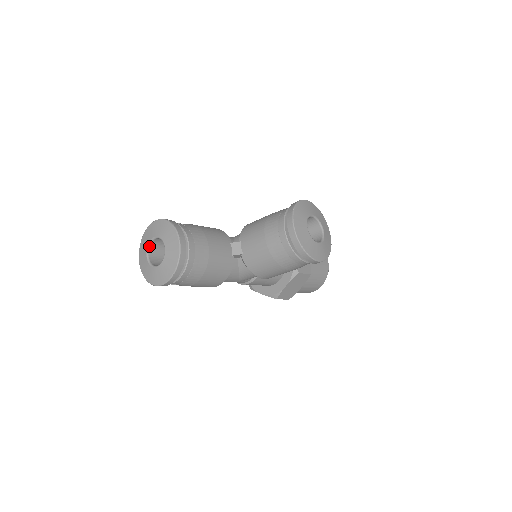
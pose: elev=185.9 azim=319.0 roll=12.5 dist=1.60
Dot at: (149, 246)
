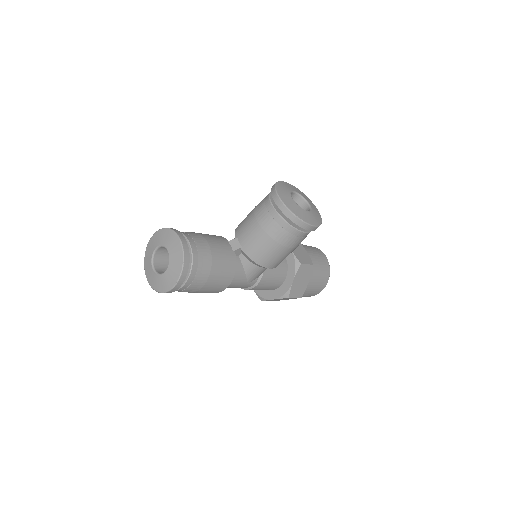
Dot at: (153, 259)
